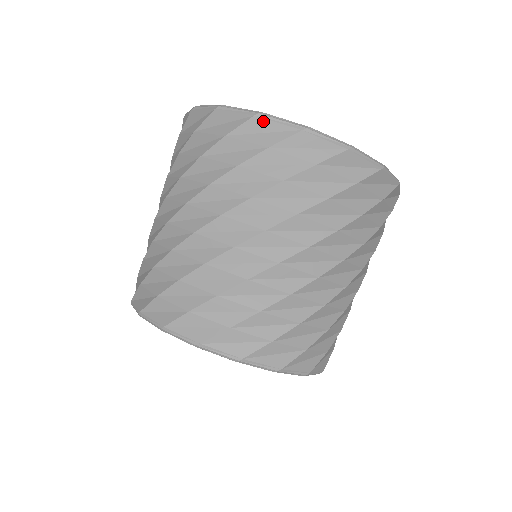
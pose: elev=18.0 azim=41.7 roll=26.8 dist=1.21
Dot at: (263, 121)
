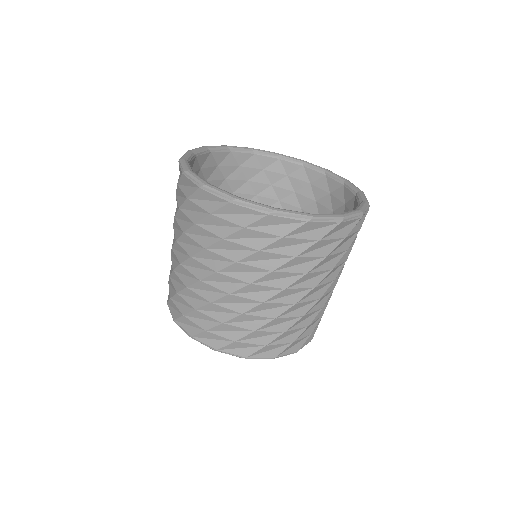
Dot at: (237, 207)
